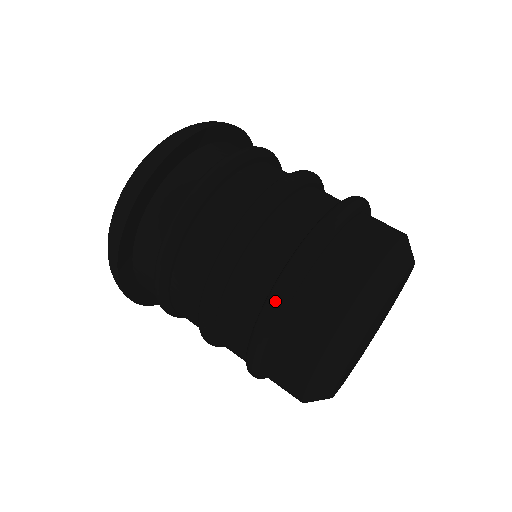
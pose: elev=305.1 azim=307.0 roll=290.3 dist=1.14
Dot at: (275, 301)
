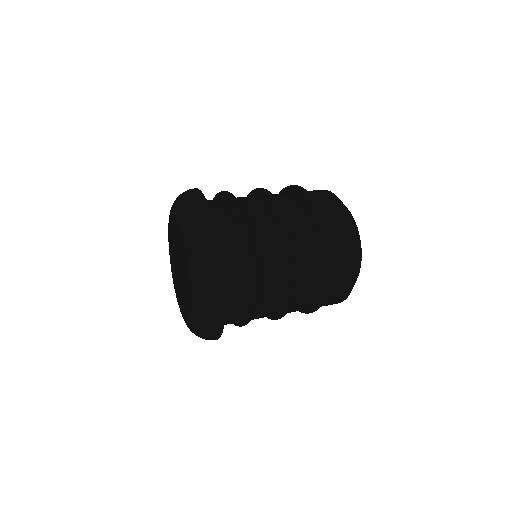
Dot at: (313, 201)
